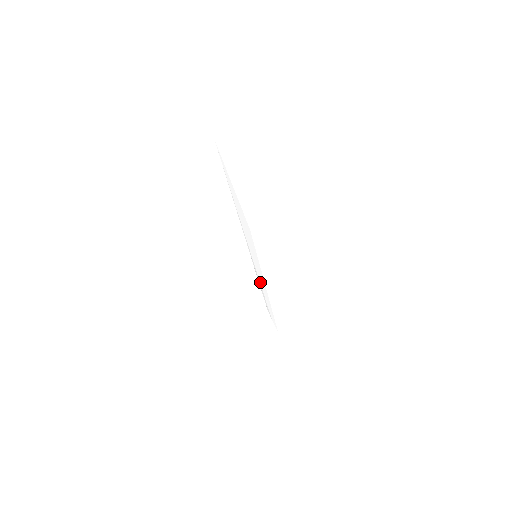
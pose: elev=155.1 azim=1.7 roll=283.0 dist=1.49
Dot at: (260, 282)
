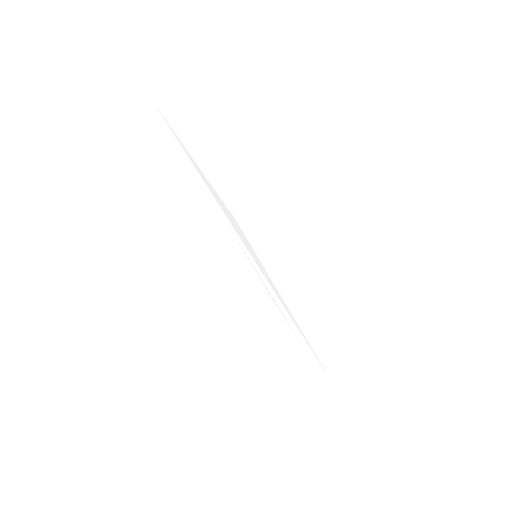
Dot at: (275, 297)
